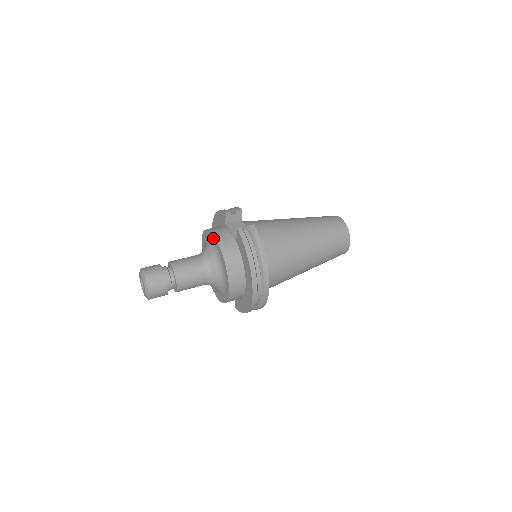
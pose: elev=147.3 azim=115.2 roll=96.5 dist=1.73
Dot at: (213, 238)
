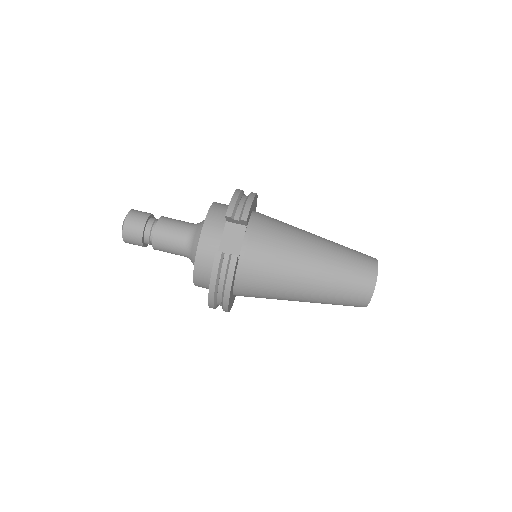
Dot at: (202, 232)
